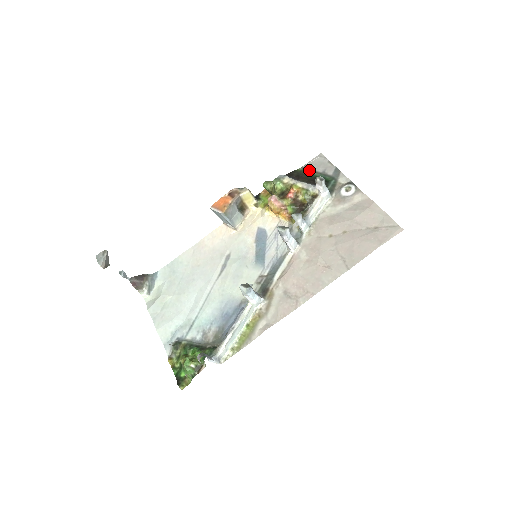
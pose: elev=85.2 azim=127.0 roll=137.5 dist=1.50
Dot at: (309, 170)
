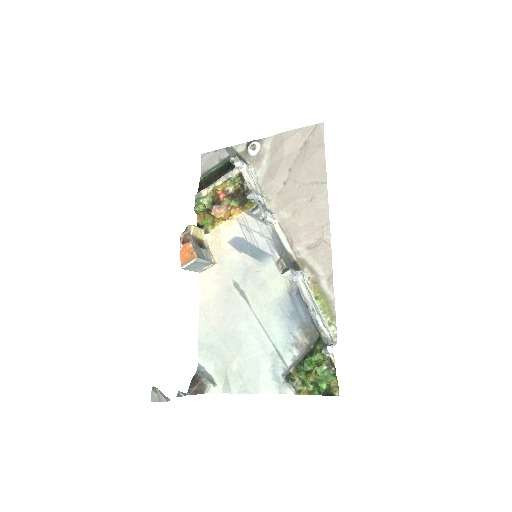
Dot at: (209, 171)
